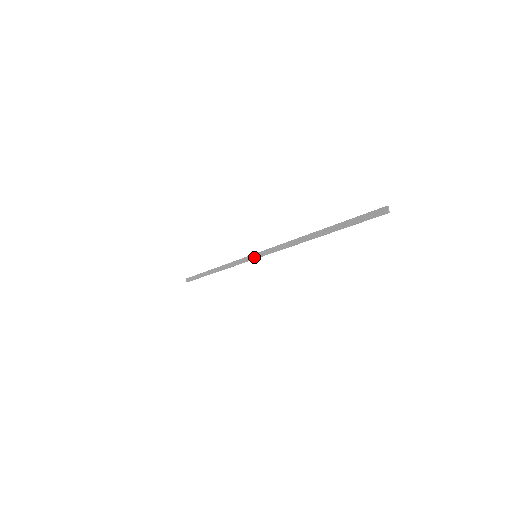
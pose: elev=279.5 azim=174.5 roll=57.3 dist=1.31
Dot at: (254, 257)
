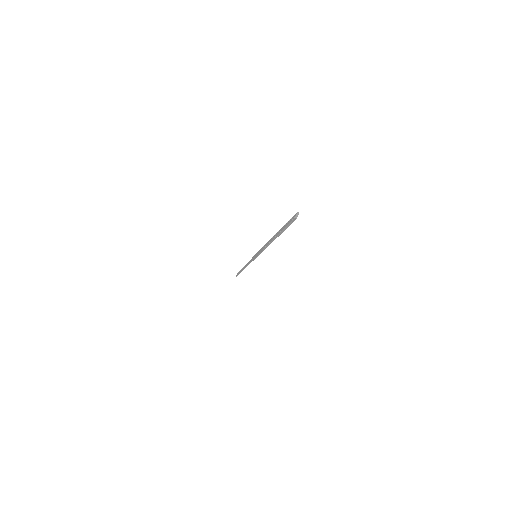
Dot at: (254, 256)
